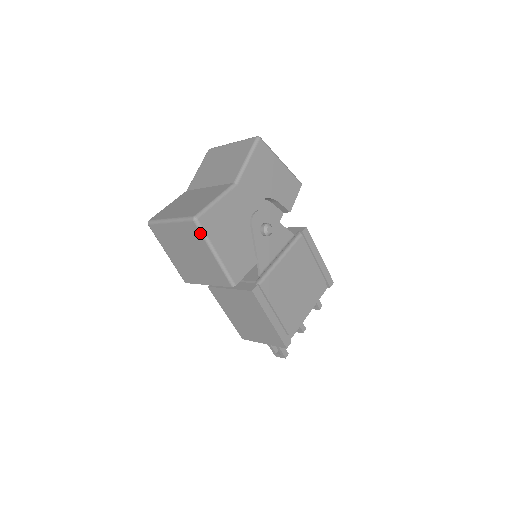
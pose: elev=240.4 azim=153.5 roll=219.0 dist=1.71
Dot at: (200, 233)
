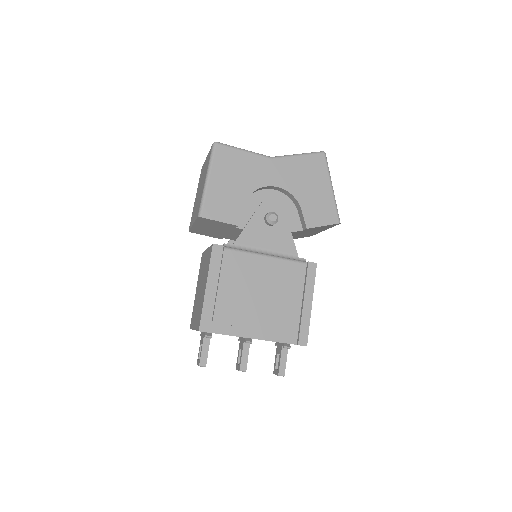
Dot at: (210, 156)
